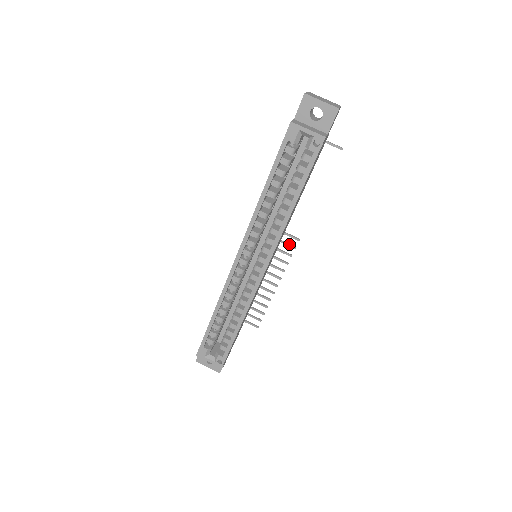
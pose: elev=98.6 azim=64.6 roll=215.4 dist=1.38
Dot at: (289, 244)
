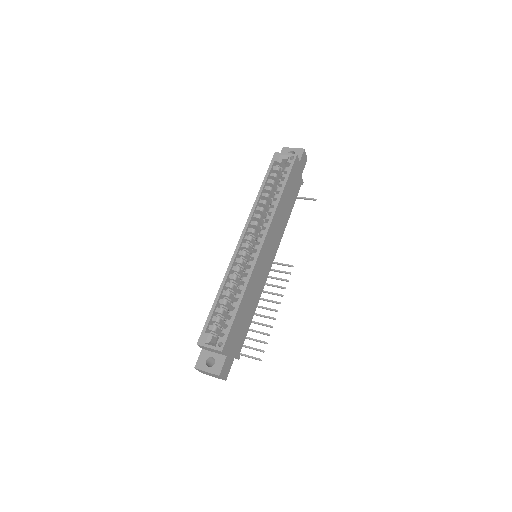
Dot at: (285, 271)
